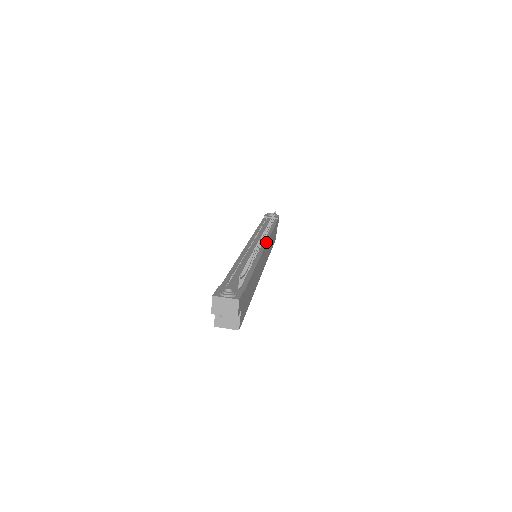
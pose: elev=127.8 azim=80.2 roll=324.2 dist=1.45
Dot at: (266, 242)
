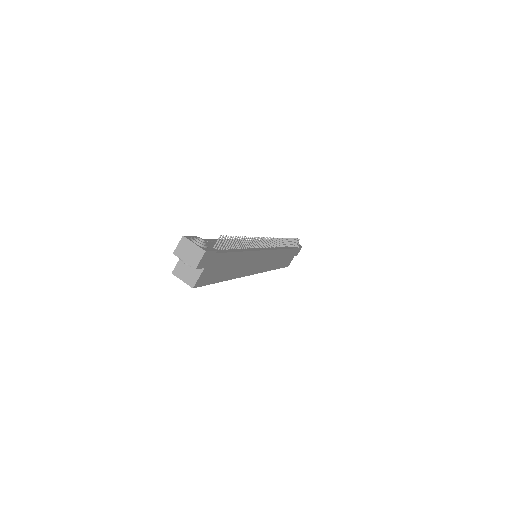
Dot at: (272, 249)
